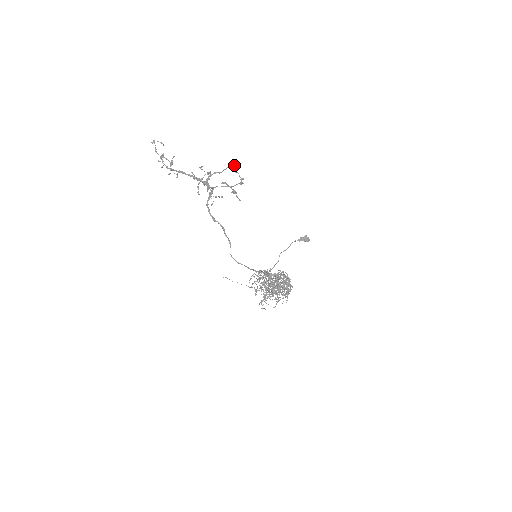
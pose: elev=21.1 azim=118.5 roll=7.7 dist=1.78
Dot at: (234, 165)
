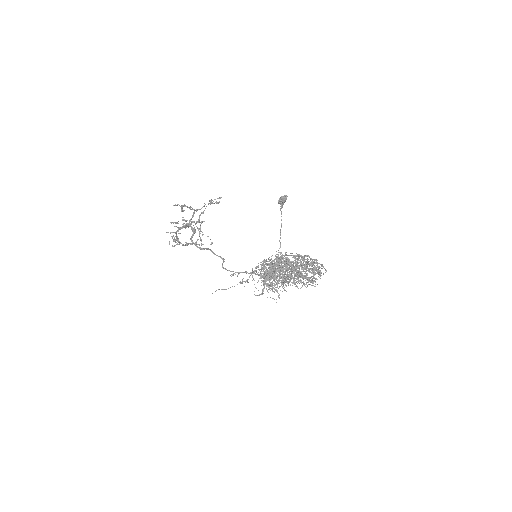
Dot at: occluded
